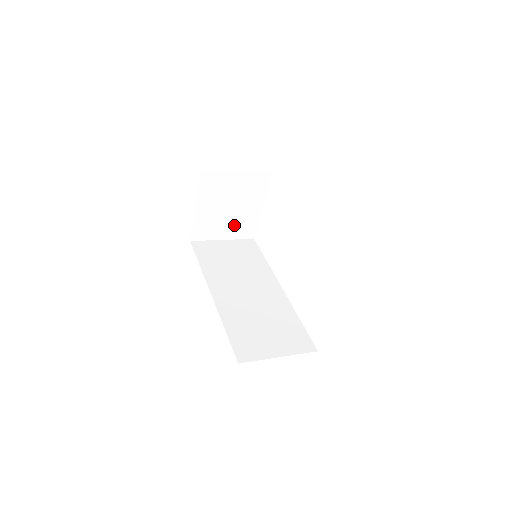
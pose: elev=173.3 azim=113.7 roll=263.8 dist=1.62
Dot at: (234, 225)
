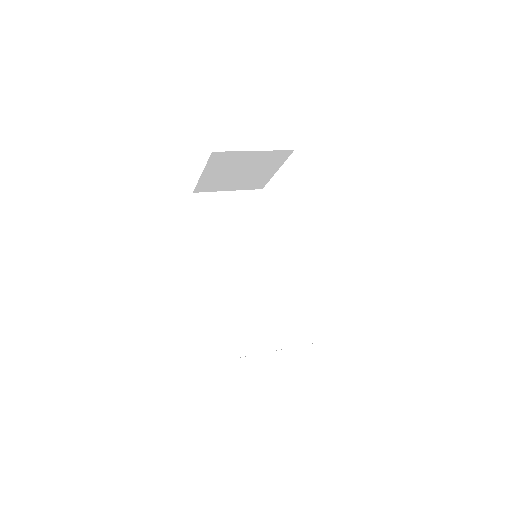
Dot at: (242, 182)
